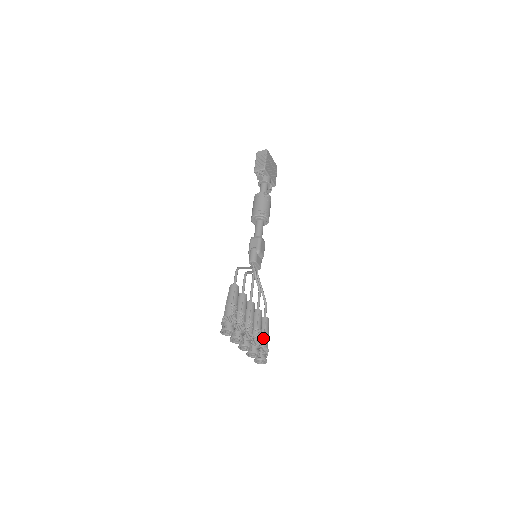
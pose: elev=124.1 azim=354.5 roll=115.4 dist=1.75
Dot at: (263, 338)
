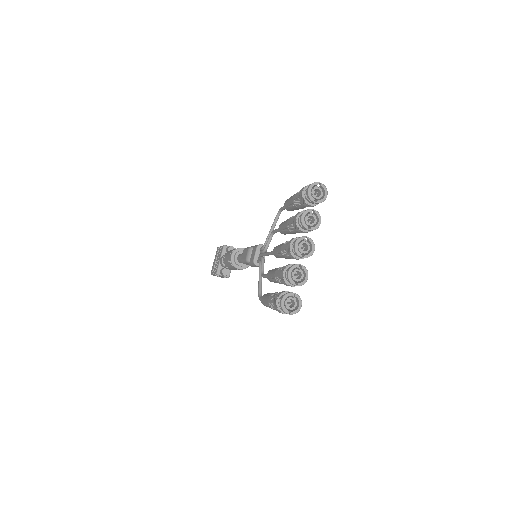
Dot at: occluded
